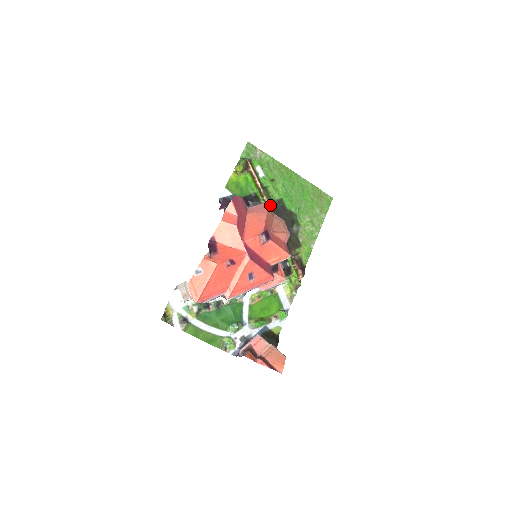
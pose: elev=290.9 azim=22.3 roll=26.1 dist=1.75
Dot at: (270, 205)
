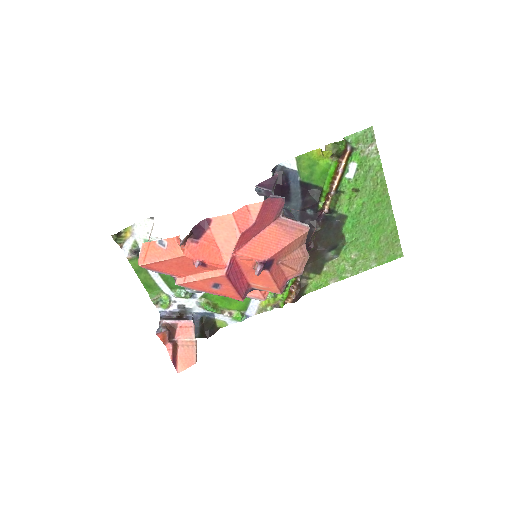
Dot at: (326, 214)
